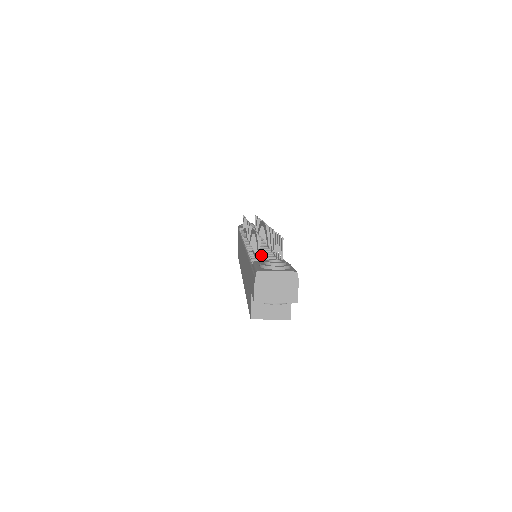
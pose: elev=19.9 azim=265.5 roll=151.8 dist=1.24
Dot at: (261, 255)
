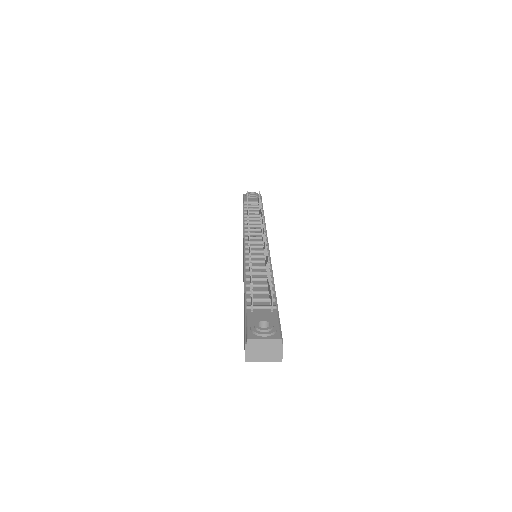
Dot at: (256, 286)
